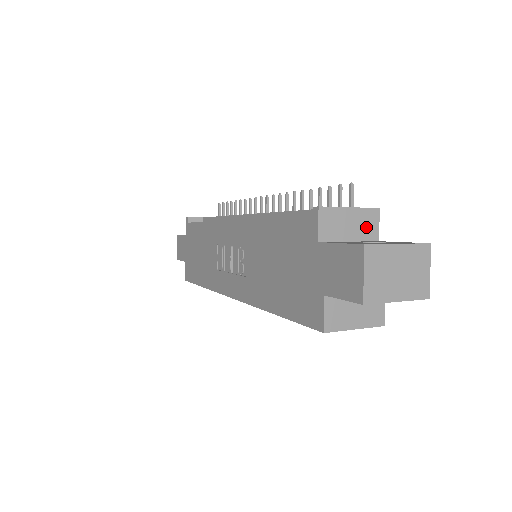
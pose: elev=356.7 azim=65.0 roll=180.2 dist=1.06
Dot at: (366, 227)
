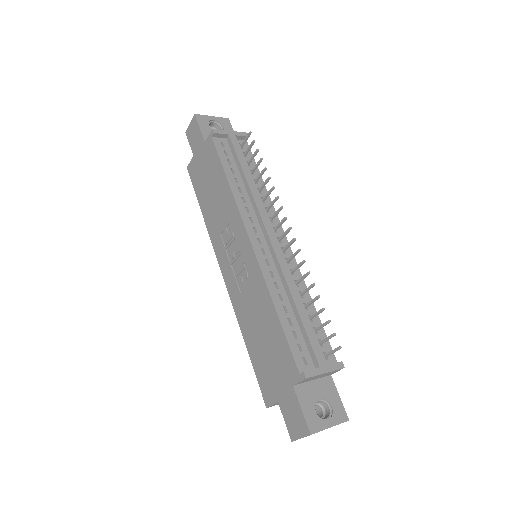
Dot at: (328, 374)
